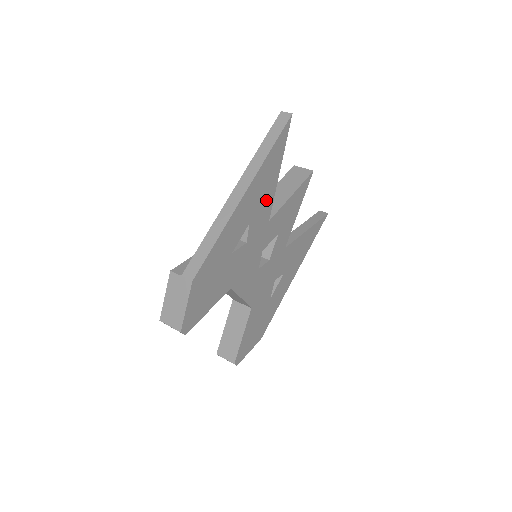
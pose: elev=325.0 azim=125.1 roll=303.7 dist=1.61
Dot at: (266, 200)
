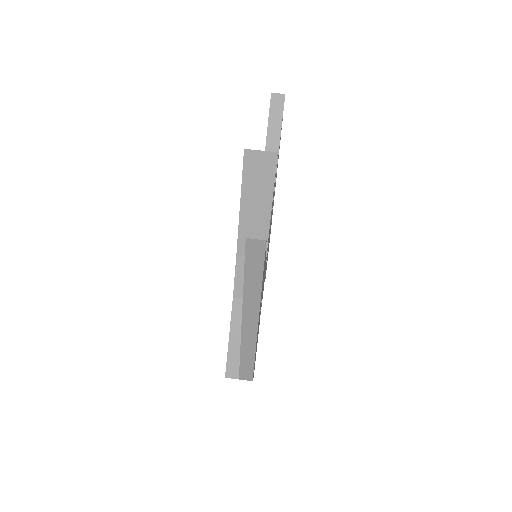
Dot at: occluded
